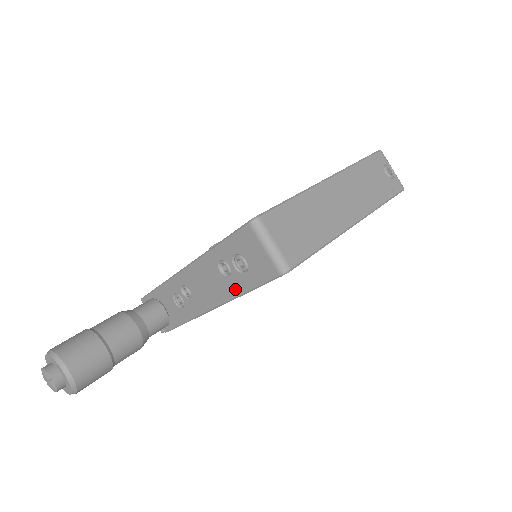
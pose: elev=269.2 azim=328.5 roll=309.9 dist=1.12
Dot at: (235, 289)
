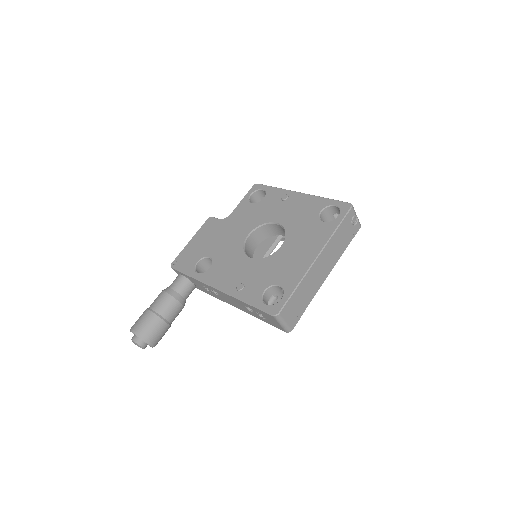
Dot at: (254, 315)
